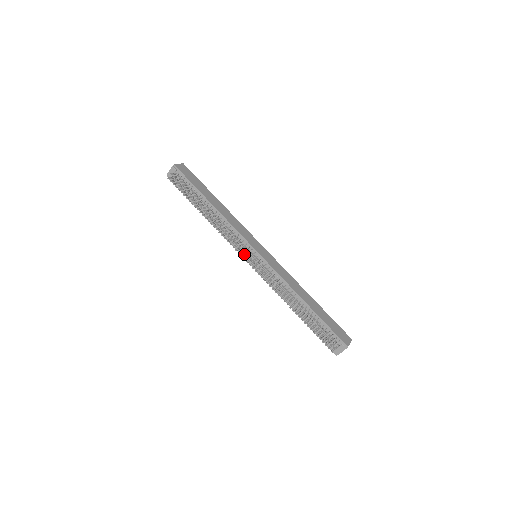
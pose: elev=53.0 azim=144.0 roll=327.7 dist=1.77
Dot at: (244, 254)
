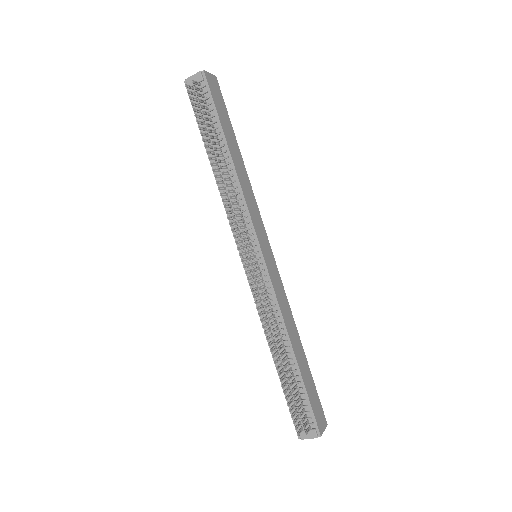
Dot at: (242, 246)
